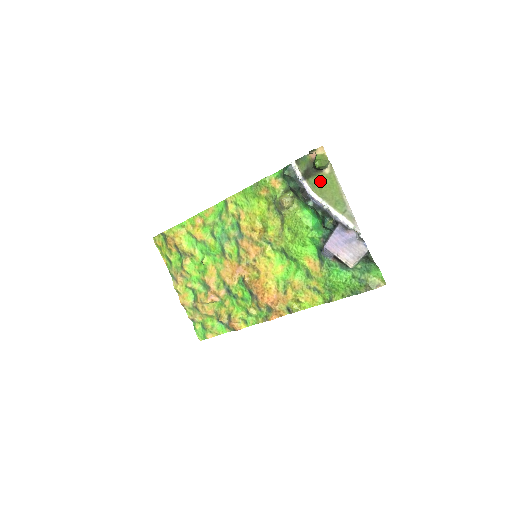
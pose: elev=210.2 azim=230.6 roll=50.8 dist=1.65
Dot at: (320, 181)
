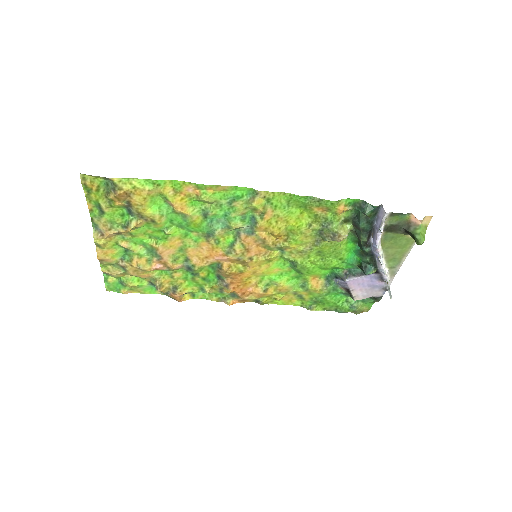
Dot at: (396, 238)
